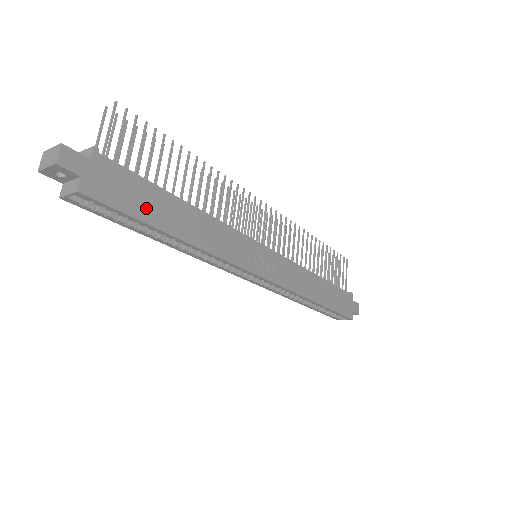
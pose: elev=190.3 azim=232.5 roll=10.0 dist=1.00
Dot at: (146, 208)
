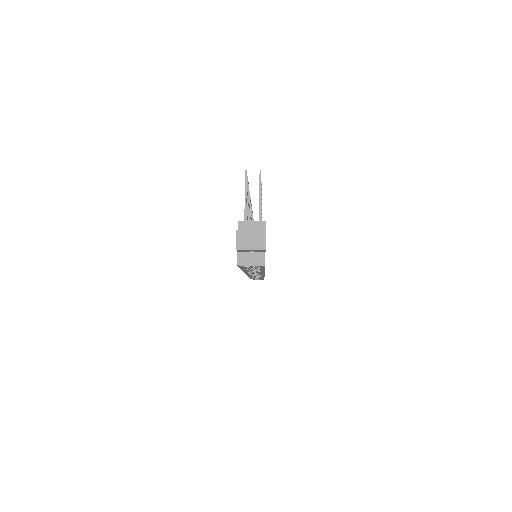
Dot at: occluded
